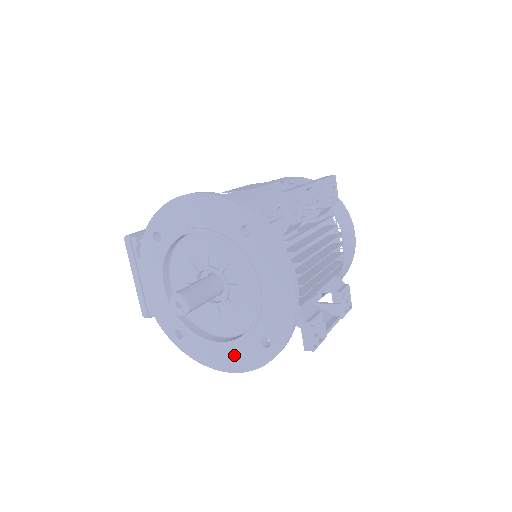
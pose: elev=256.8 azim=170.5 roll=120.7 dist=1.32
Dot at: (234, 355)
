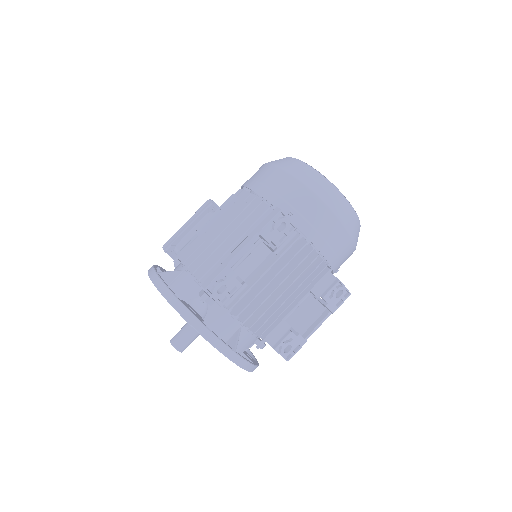
Dot at: occluded
